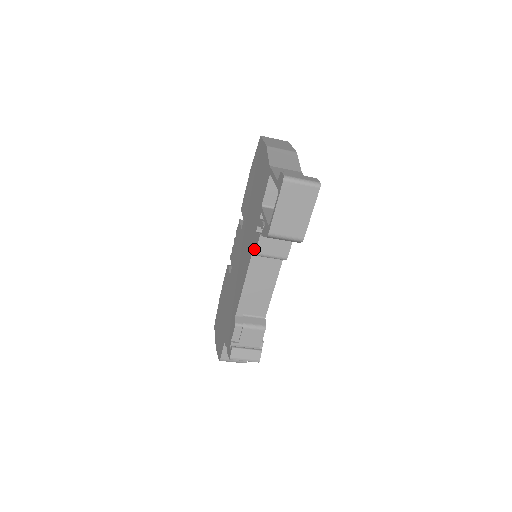
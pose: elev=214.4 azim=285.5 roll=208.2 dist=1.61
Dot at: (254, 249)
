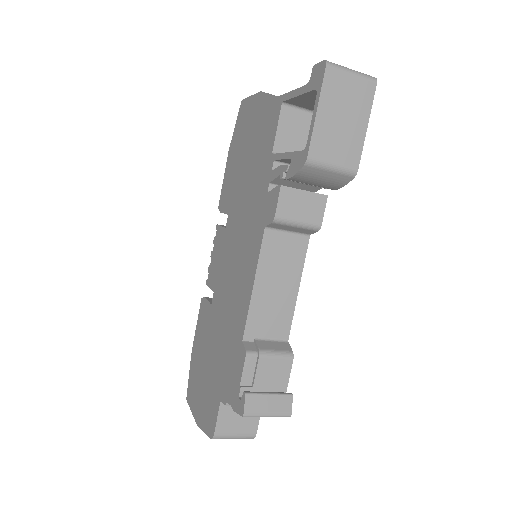
Dot at: (270, 214)
